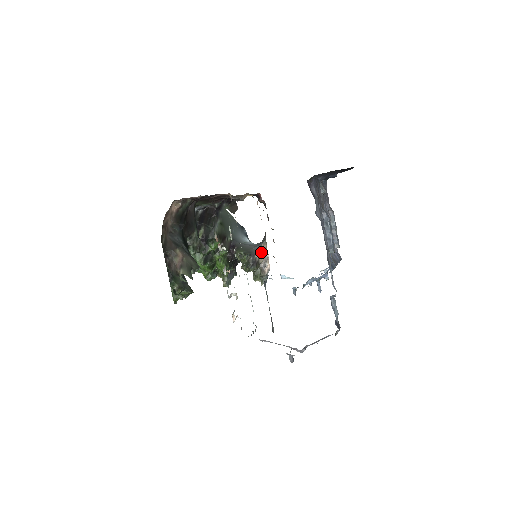
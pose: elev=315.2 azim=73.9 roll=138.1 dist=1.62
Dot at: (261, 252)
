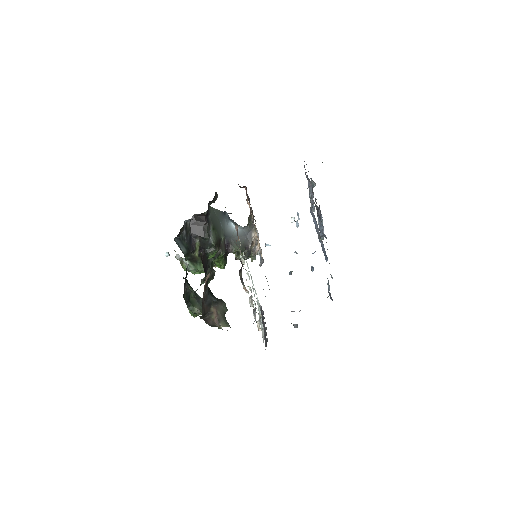
Dot at: (252, 240)
